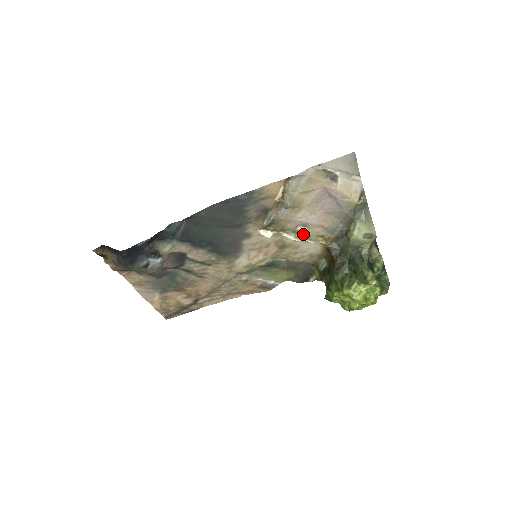
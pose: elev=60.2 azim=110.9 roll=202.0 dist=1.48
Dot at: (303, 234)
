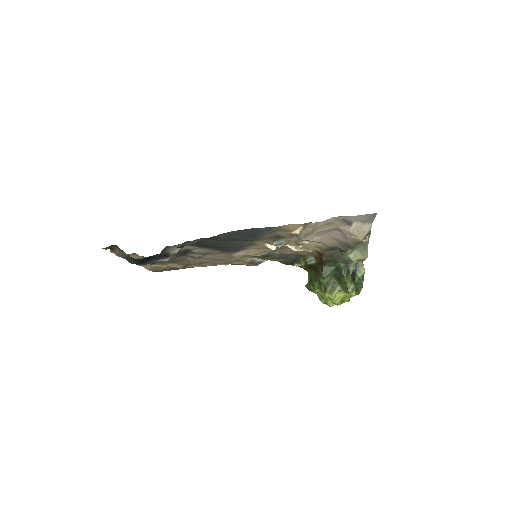
Dot at: (303, 245)
